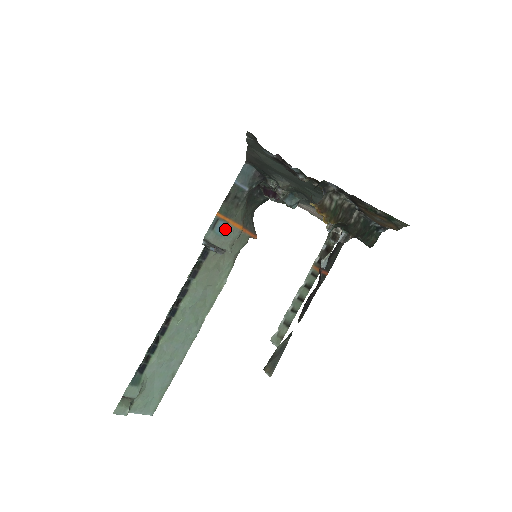
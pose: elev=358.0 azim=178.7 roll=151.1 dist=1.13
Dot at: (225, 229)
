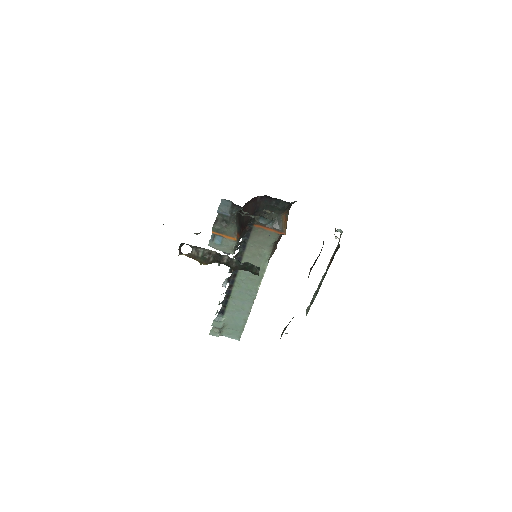
Dot at: (222, 240)
